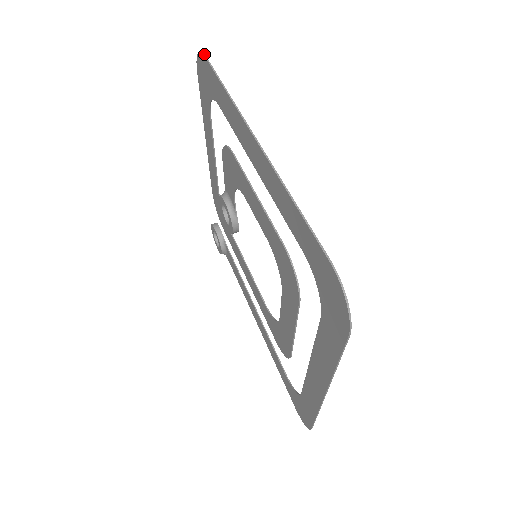
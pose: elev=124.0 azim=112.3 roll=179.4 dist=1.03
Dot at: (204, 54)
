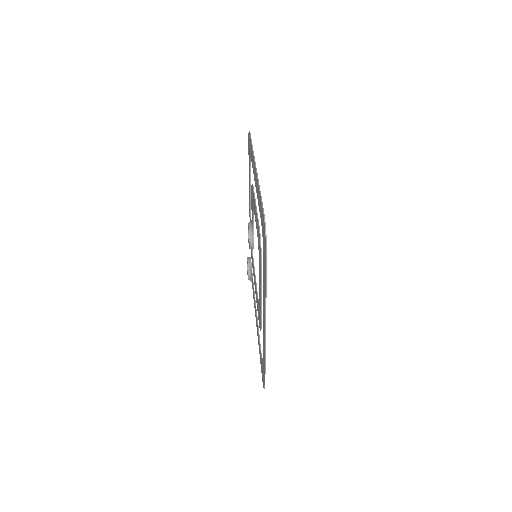
Dot at: occluded
